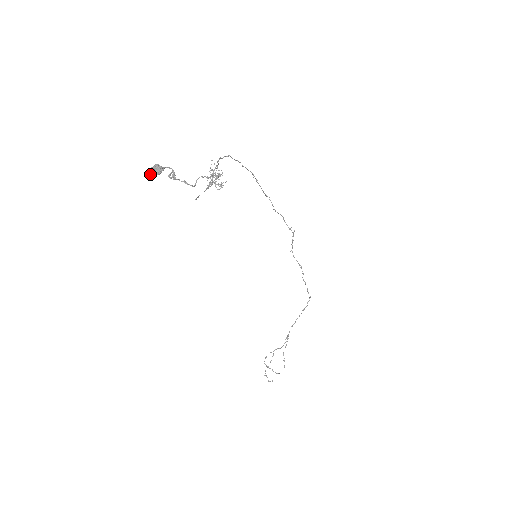
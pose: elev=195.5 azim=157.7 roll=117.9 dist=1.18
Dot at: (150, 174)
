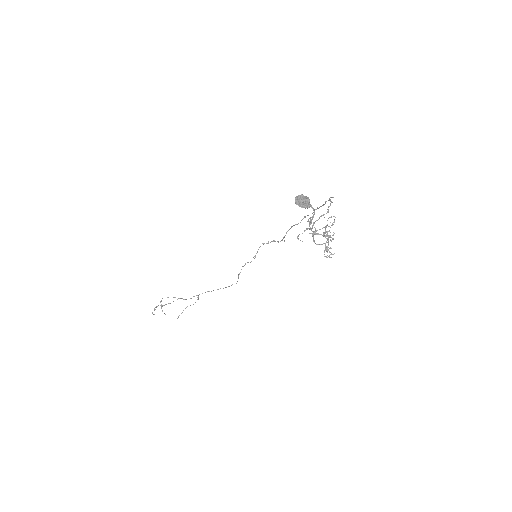
Dot at: (298, 203)
